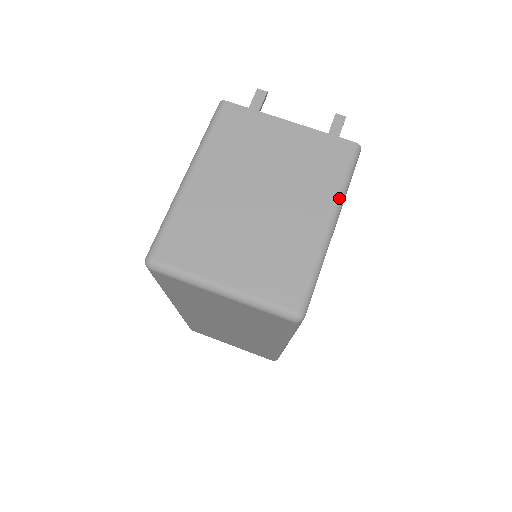
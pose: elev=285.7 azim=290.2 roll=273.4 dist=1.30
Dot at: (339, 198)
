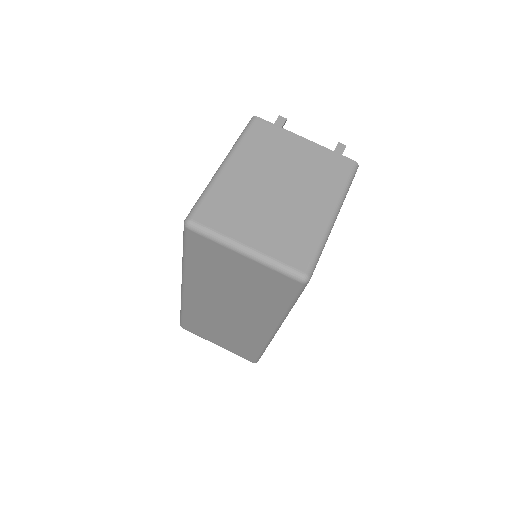
Dot at: (341, 197)
